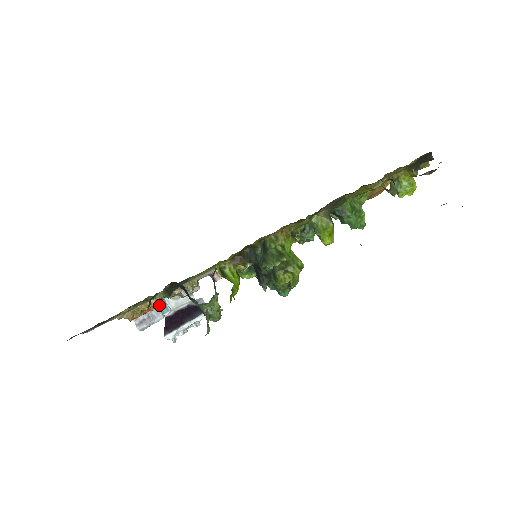
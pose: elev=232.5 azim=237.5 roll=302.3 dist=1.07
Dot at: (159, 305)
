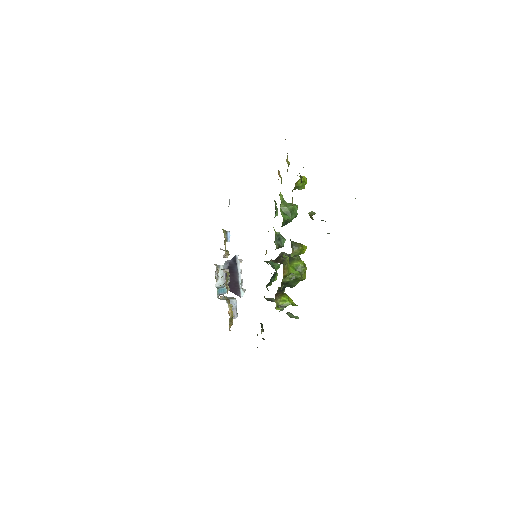
Dot at: occluded
